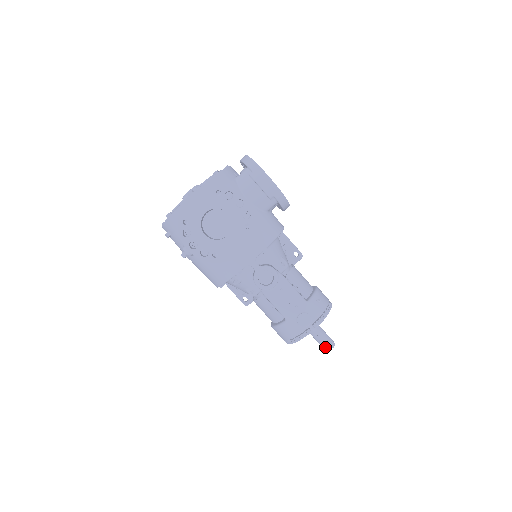
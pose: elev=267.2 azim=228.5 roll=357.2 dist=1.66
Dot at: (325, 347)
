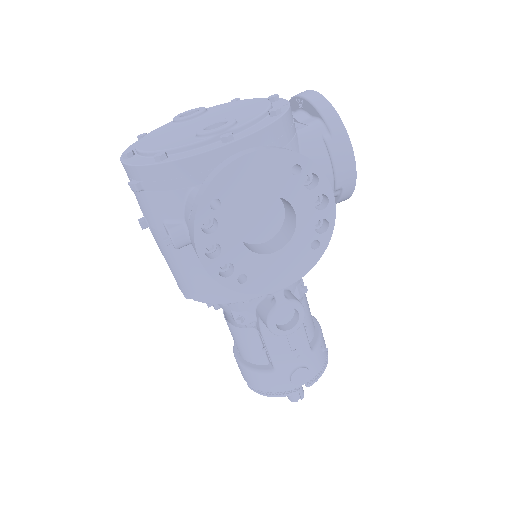
Dot at: (293, 397)
